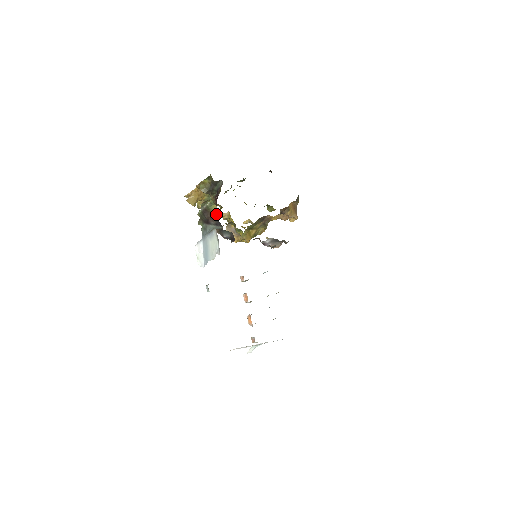
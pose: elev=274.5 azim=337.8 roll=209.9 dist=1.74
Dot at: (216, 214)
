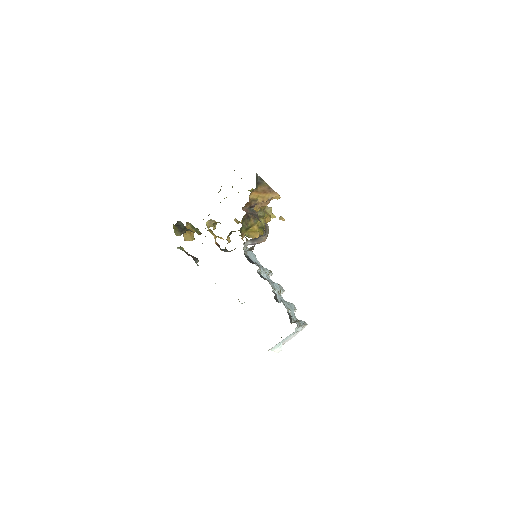
Dot at: (202, 243)
